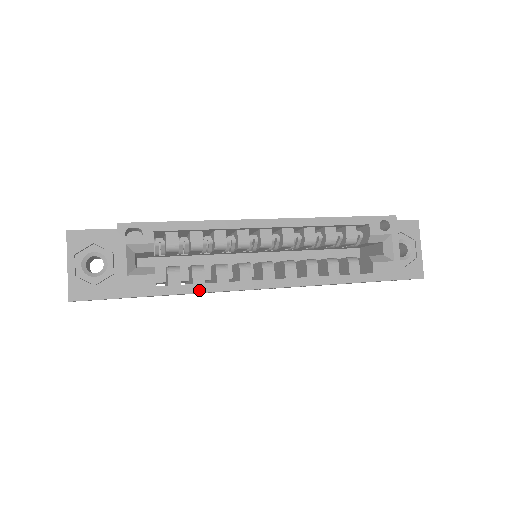
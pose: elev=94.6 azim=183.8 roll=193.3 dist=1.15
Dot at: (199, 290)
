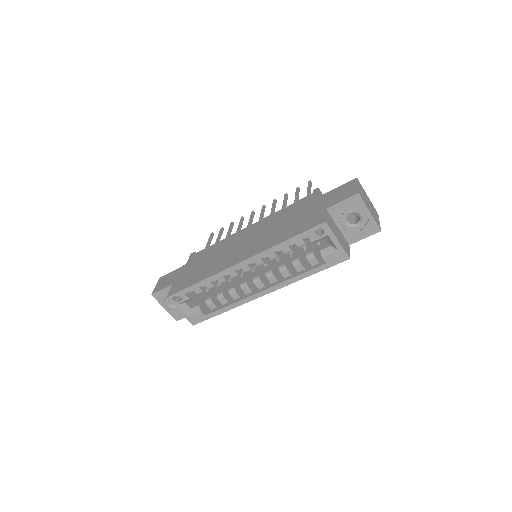
Dot at: (226, 310)
